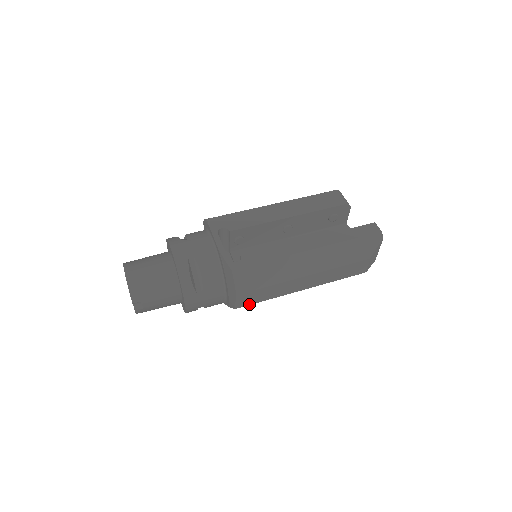
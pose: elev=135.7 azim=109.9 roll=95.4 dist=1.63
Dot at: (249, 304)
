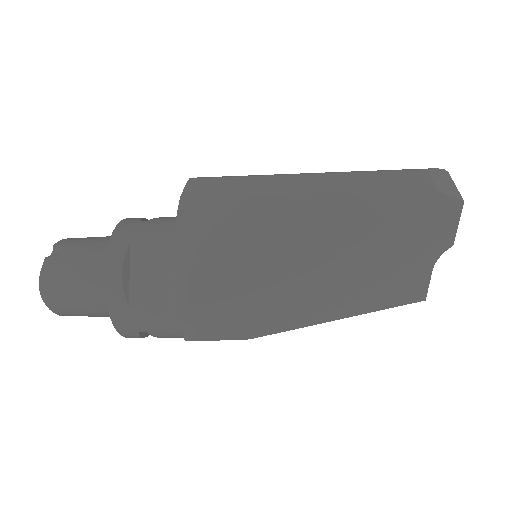
Dot at: (205, 197)
